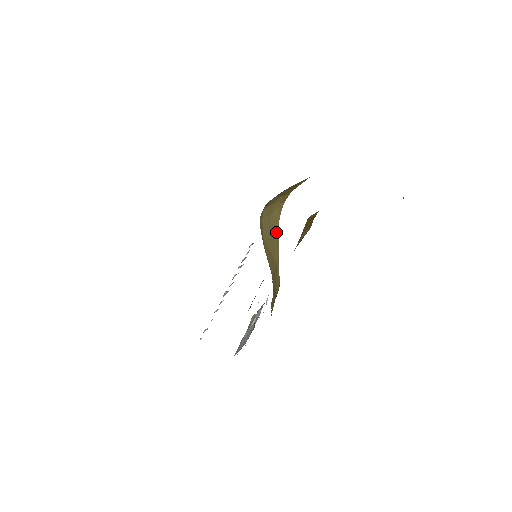
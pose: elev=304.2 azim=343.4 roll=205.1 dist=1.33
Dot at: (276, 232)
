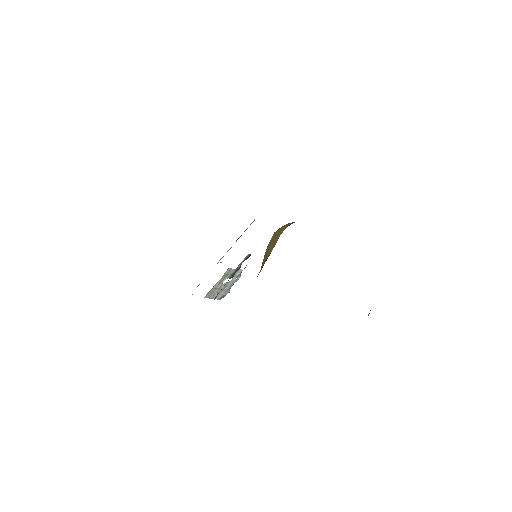
Dot at: (278, 237)
